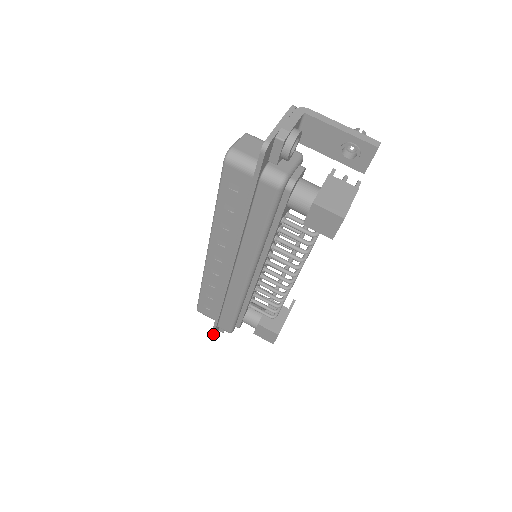
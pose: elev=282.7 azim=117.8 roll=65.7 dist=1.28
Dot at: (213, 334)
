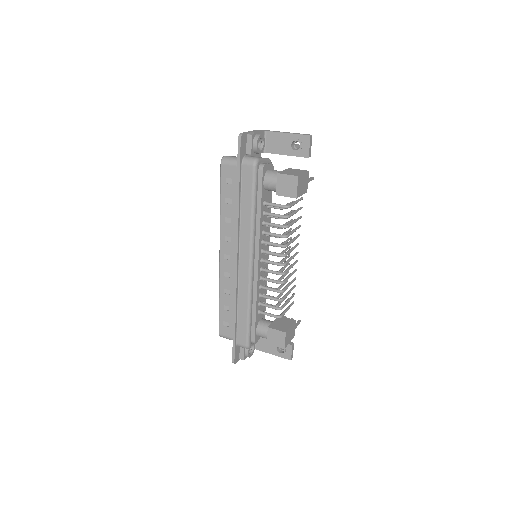
Dot at: (234, 354)
